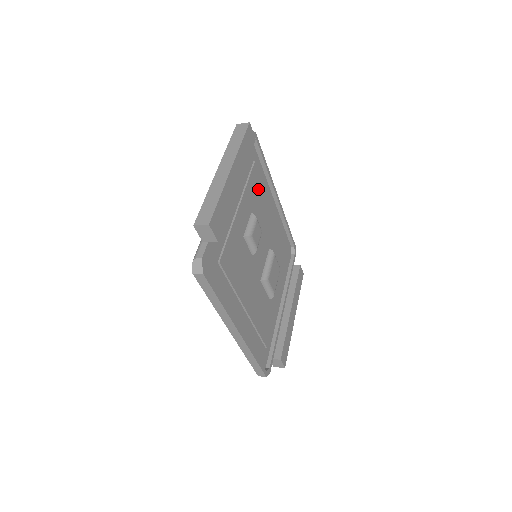
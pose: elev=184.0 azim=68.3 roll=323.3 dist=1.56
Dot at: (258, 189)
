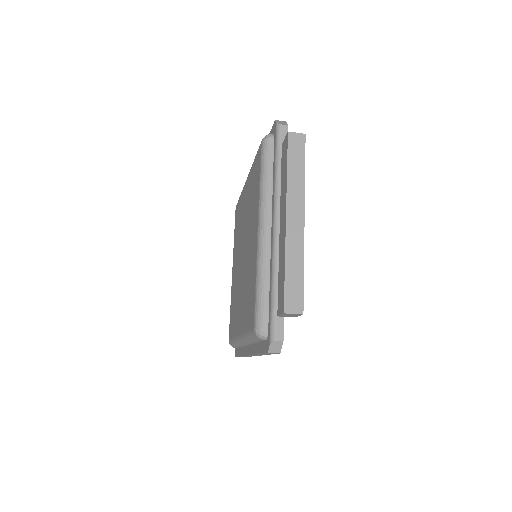
Dot at: occluded
